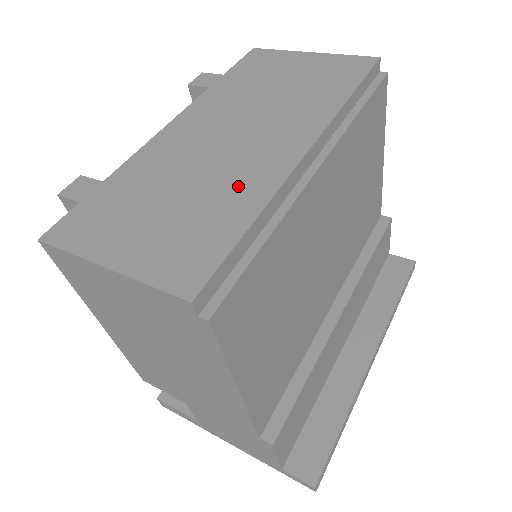
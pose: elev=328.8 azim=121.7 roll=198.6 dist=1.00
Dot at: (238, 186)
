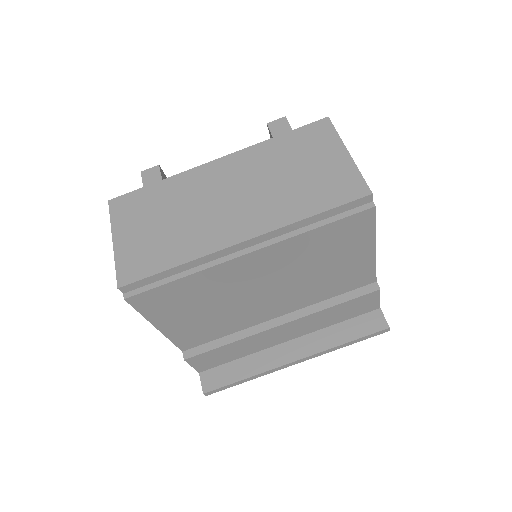
Dot at: (193, 238)
